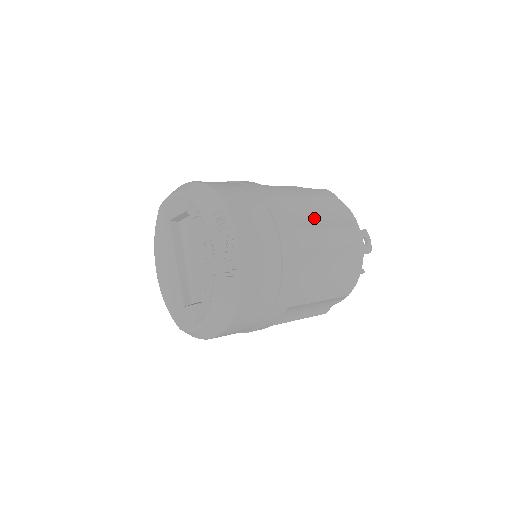
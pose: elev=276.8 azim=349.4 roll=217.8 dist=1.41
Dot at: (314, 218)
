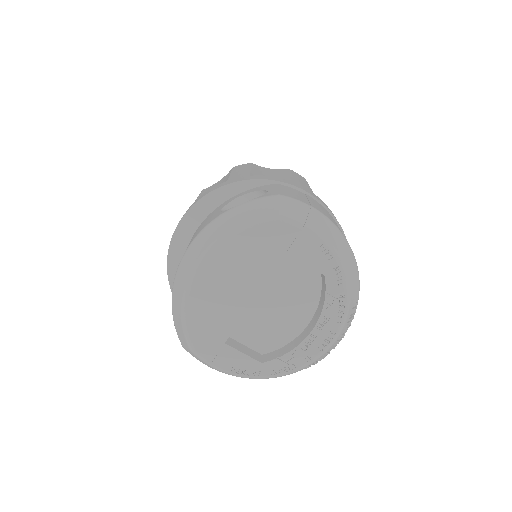
Dot at: occluded
